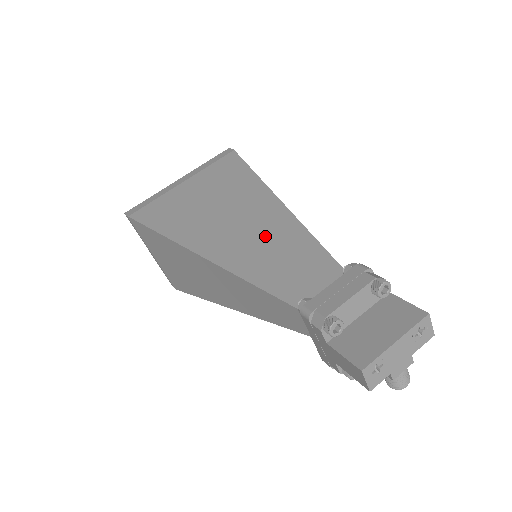
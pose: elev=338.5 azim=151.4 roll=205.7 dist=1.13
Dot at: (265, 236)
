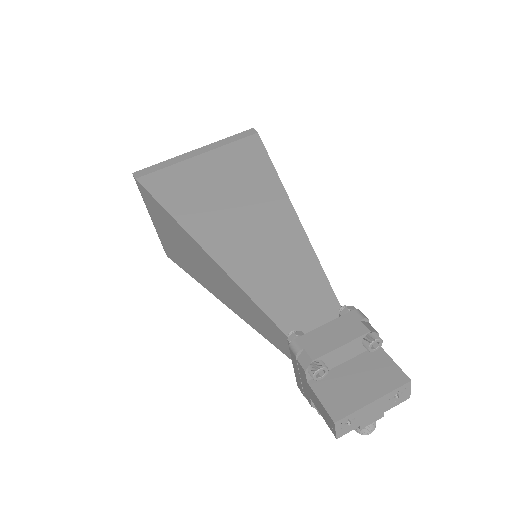
Dot at: (270, 245)
